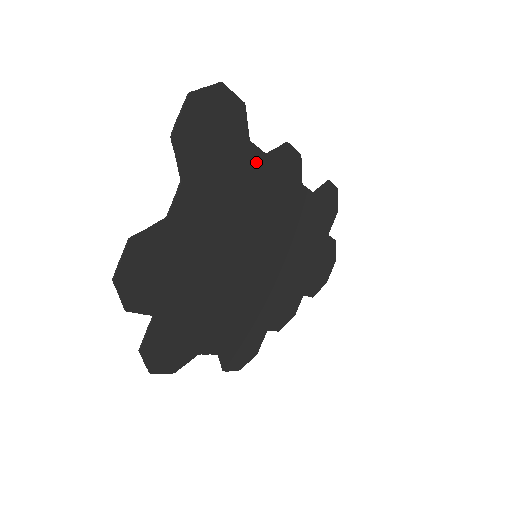
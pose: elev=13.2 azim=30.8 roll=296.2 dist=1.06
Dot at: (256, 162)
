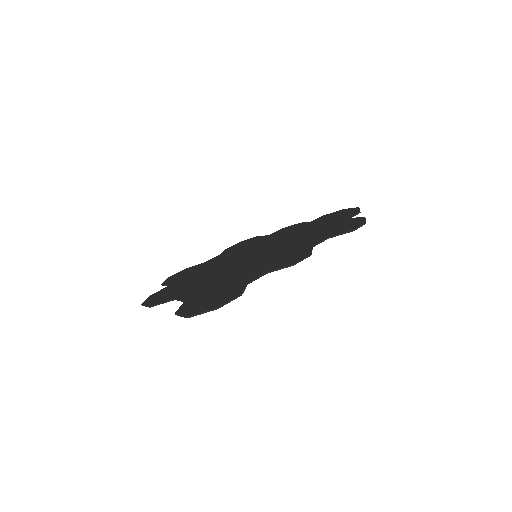
Dot at: (255, 276)
